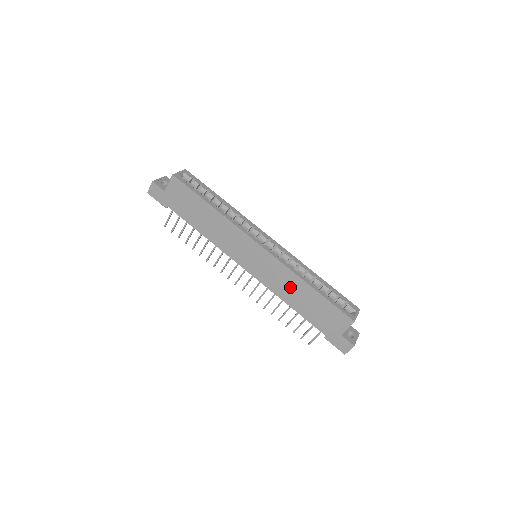
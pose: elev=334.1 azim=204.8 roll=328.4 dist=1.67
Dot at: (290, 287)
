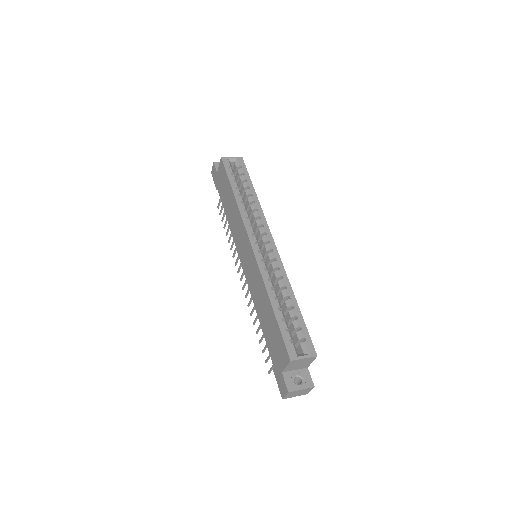
Dot at: (260, 296)
